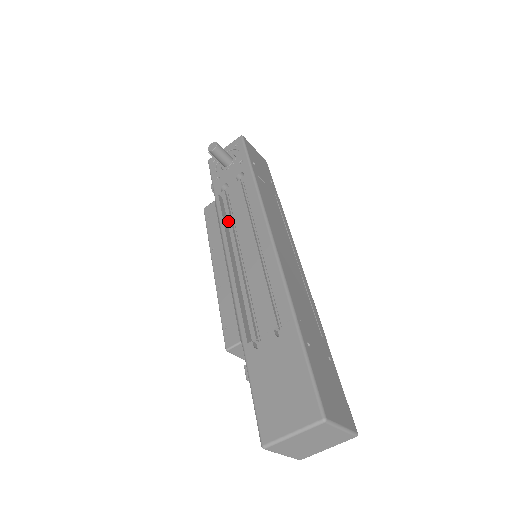
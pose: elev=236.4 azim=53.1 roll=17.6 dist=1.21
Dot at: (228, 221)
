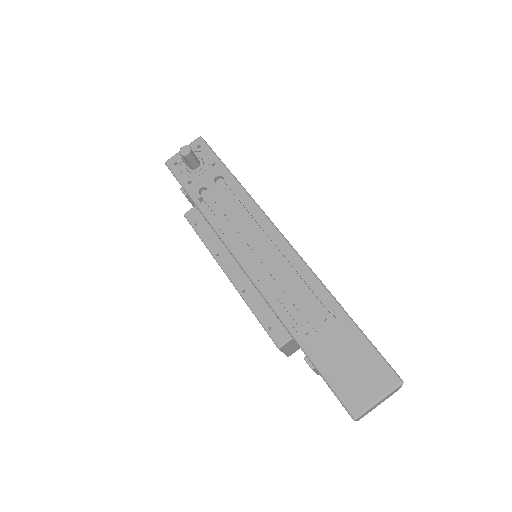
Dot at: (225, 226)
